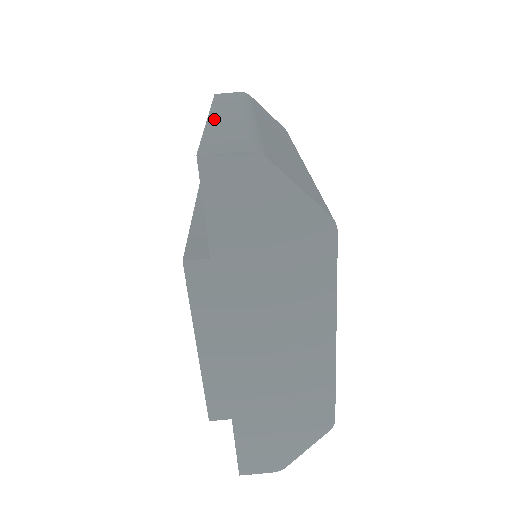
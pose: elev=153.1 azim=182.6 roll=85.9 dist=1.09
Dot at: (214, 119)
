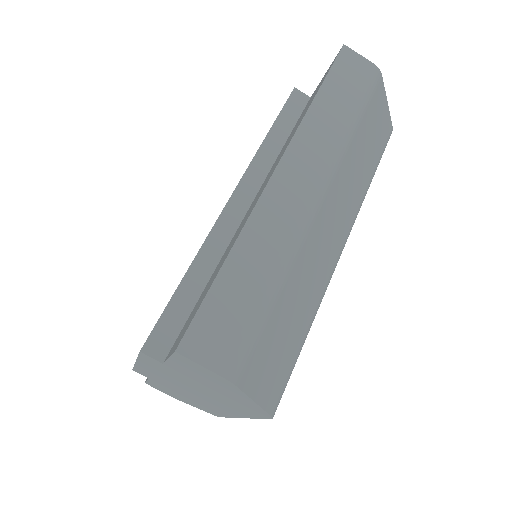
Dot at: (267, 201)
